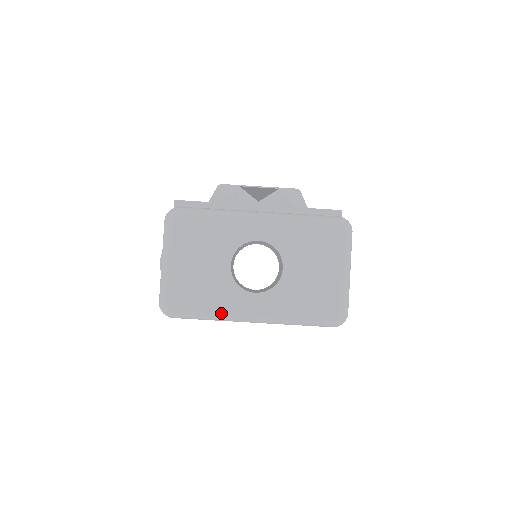
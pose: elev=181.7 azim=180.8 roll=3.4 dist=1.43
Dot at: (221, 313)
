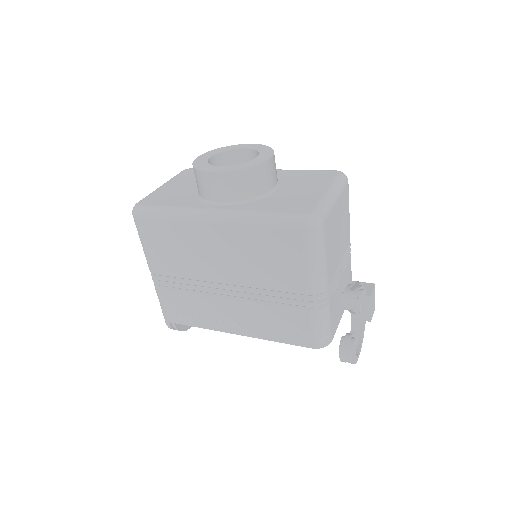
Dot at: (184, 207)
